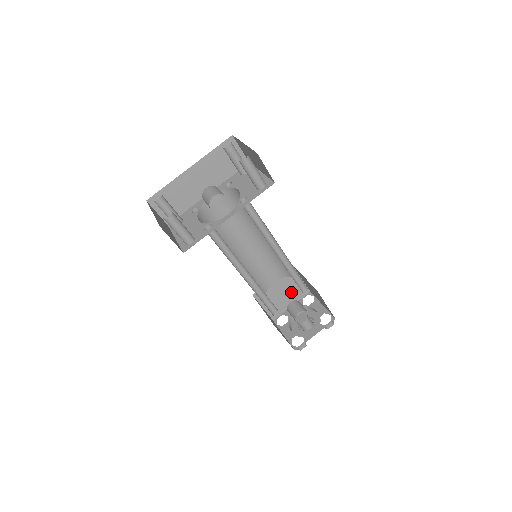
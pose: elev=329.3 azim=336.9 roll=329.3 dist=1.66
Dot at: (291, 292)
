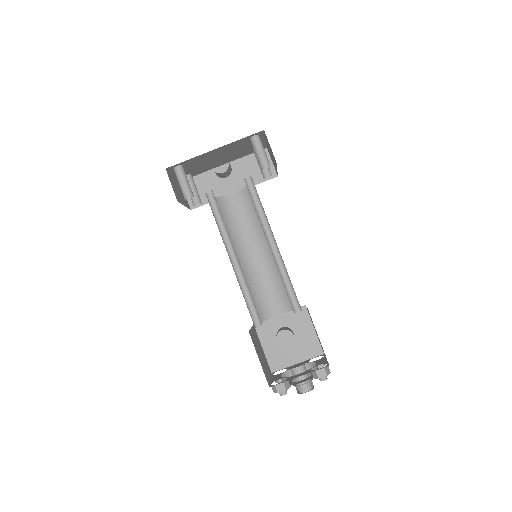
Dot at: (300, 343)
